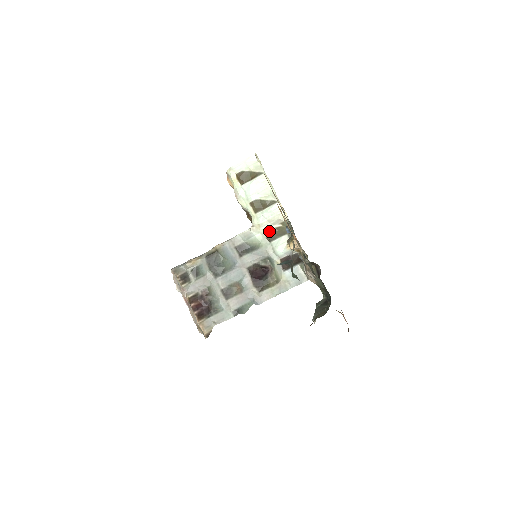
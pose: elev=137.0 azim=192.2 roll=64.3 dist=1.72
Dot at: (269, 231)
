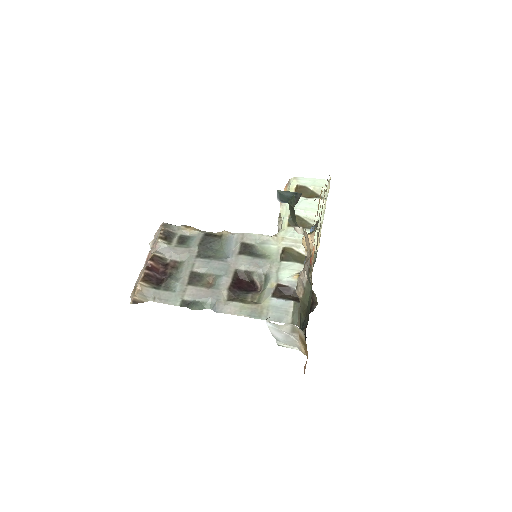
Dot at: (288, 250)
